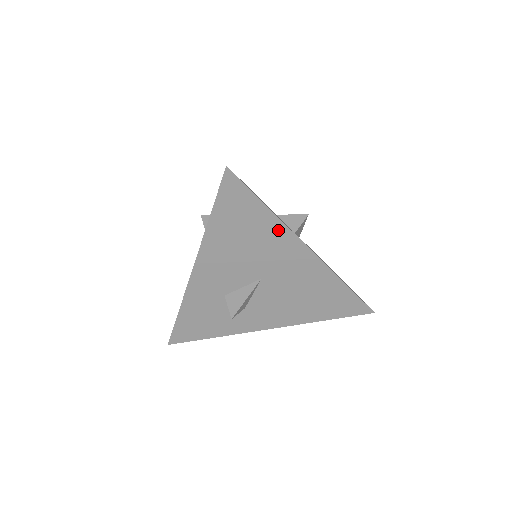
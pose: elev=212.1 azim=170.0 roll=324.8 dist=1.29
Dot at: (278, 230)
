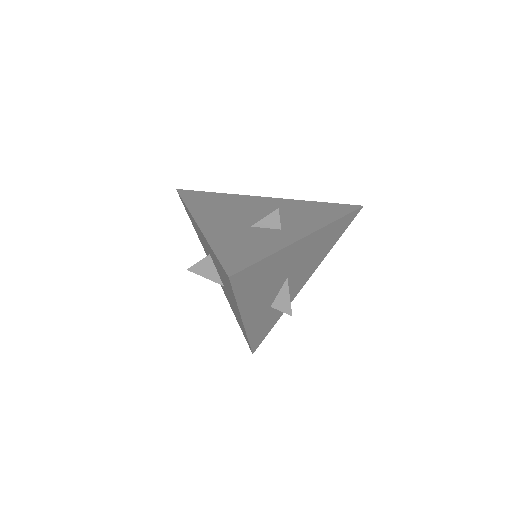
Dot at: (283, 254)
